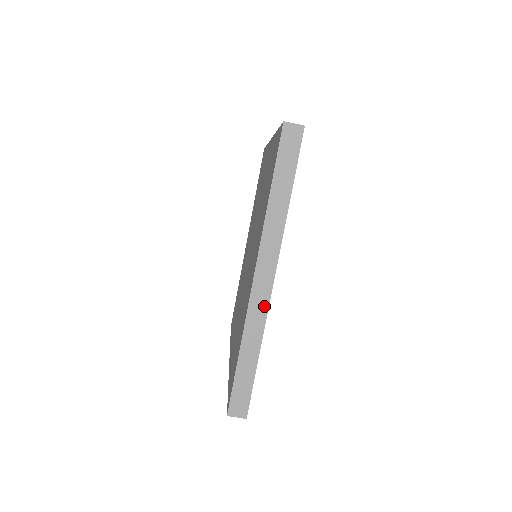
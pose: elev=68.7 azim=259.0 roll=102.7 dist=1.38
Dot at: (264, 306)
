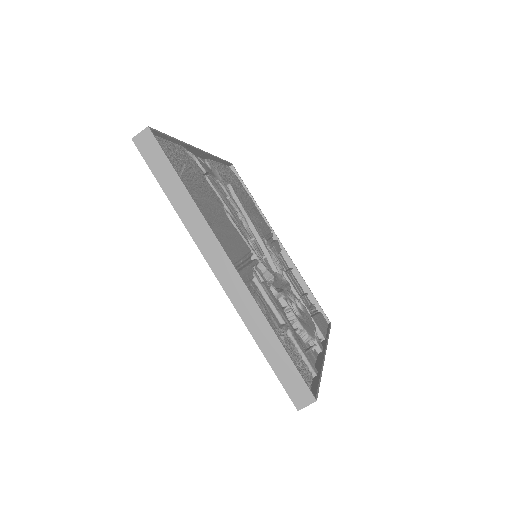
Dot at: (243, 291)
